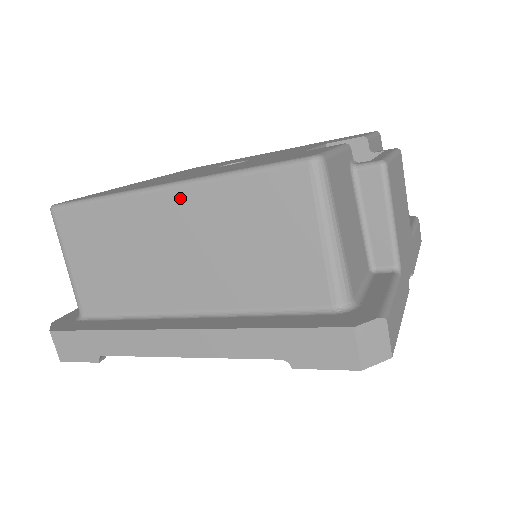
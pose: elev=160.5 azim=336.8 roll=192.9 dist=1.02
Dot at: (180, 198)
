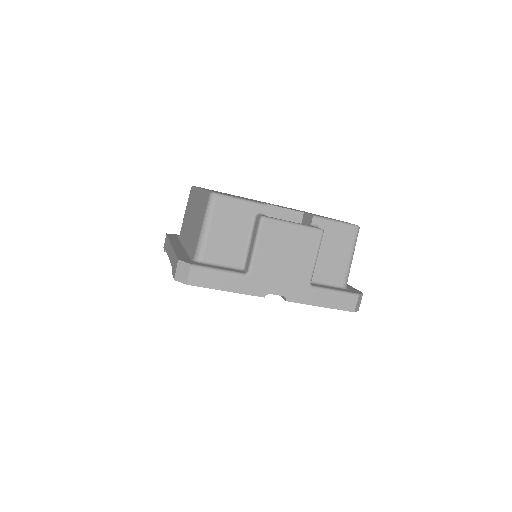
Dot at: (199, 195)
